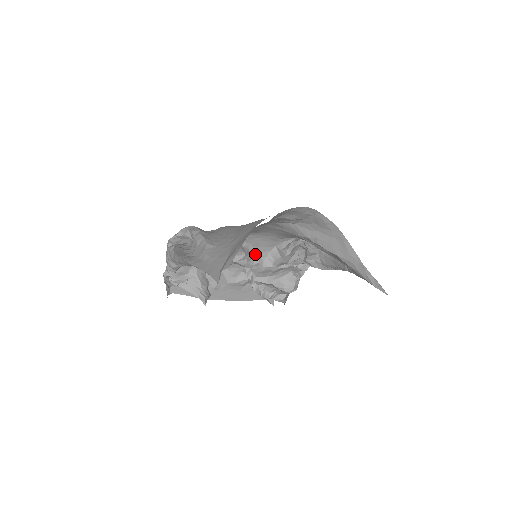
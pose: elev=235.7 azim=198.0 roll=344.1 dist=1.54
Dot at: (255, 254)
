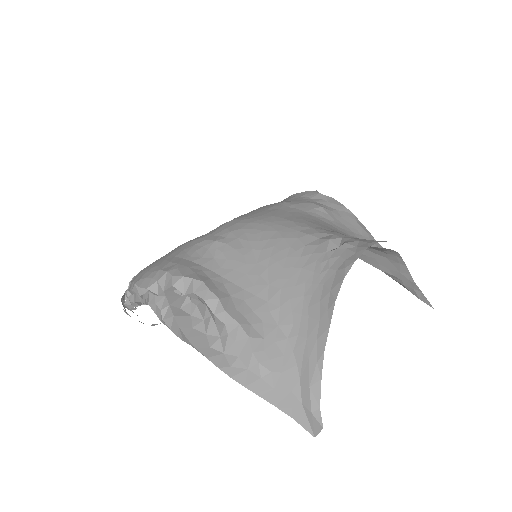
Dot at: occluded
